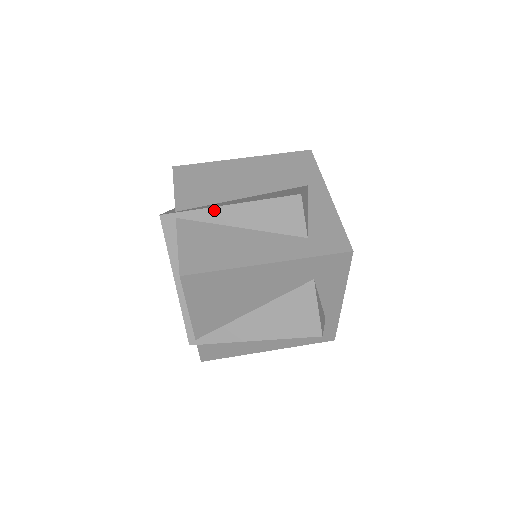
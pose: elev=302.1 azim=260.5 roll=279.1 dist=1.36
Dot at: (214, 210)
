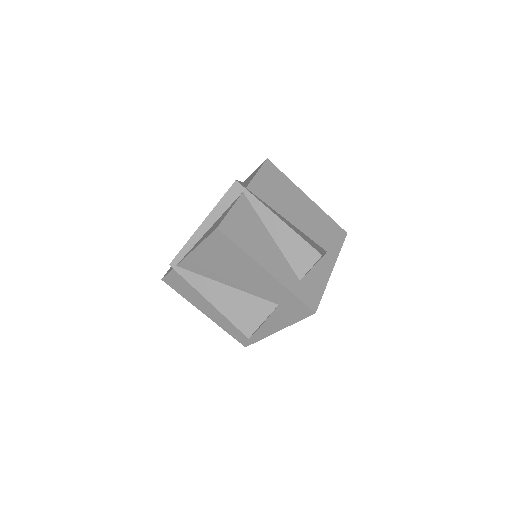
Dot at: (268, 211)
